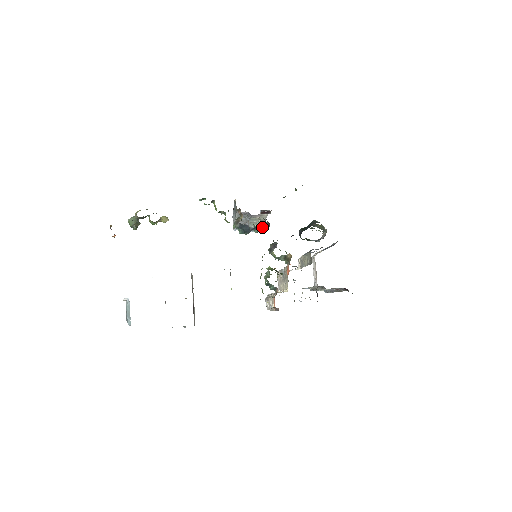
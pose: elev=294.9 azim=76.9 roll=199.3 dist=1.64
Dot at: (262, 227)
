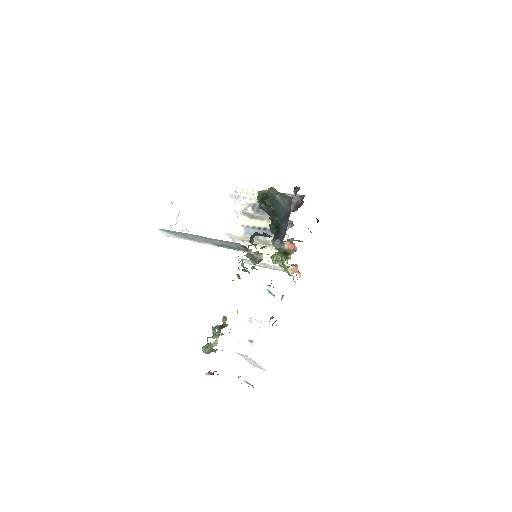
Dot at: occluded
